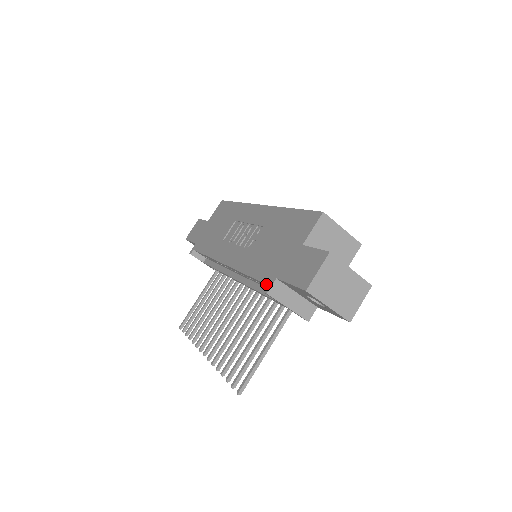
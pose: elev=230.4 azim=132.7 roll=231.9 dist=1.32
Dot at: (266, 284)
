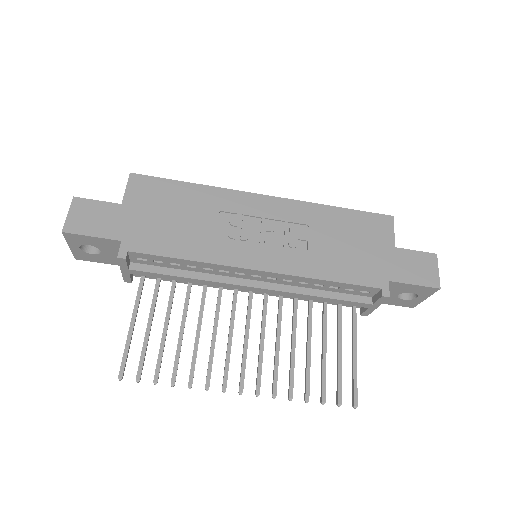
Dot at: (380, 288)
